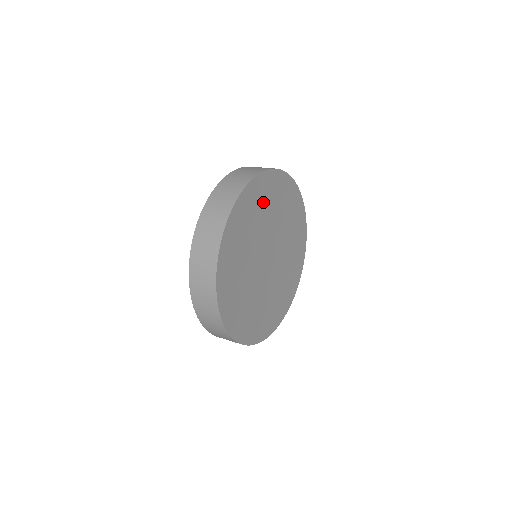
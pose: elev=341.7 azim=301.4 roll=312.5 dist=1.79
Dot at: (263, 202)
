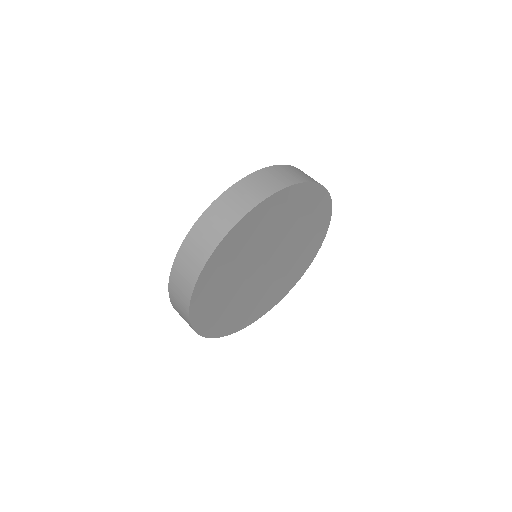
Dot at: (262, 225)
